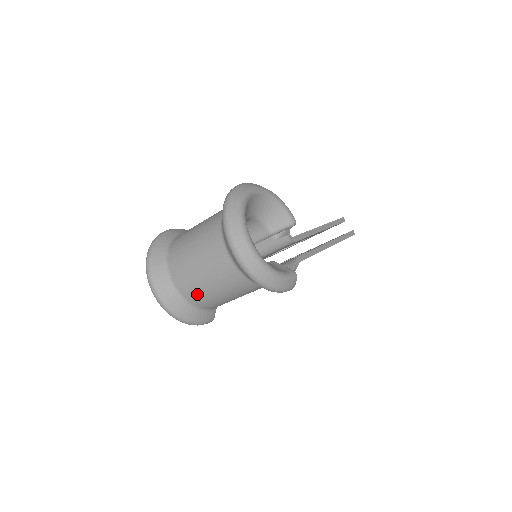
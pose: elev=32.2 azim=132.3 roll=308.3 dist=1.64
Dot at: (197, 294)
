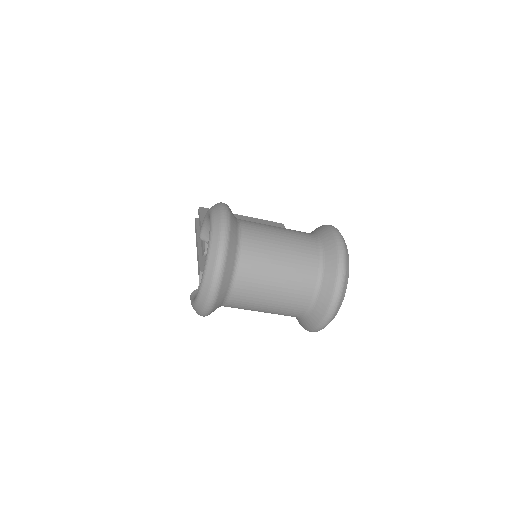
Dot at: (245, 303)
